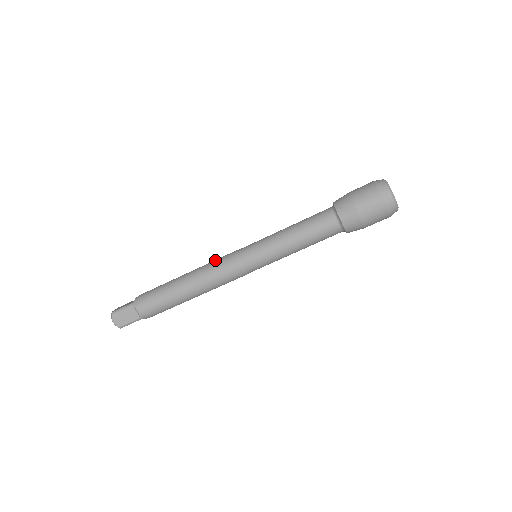
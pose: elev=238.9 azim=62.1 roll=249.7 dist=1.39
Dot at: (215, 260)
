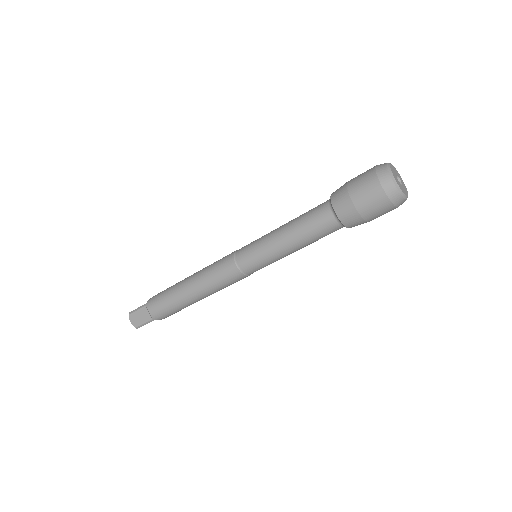
Dot at: occluded
